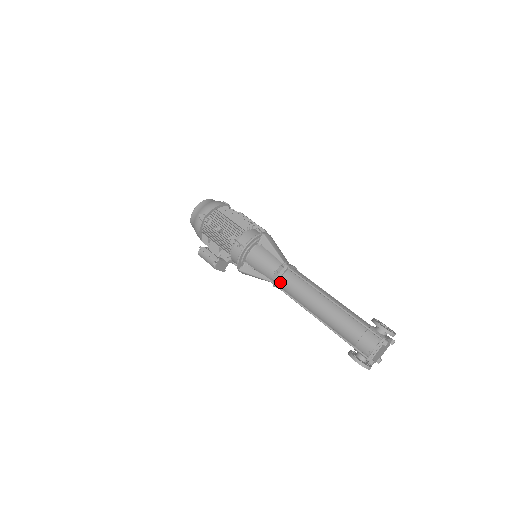
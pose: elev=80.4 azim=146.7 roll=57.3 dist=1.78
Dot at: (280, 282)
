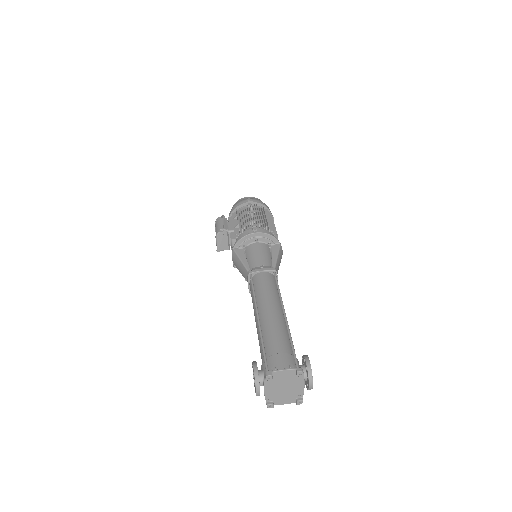
Dot at: (257, 275)
